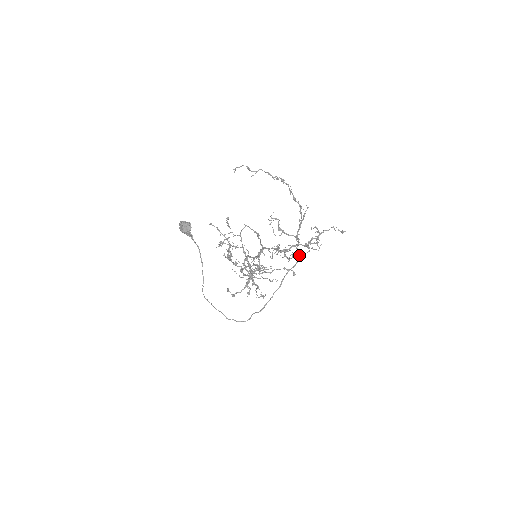
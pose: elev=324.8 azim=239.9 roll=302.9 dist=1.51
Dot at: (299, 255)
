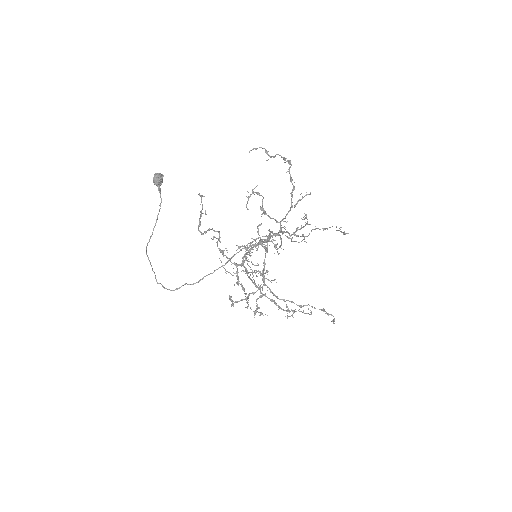
Dot at: occluded
